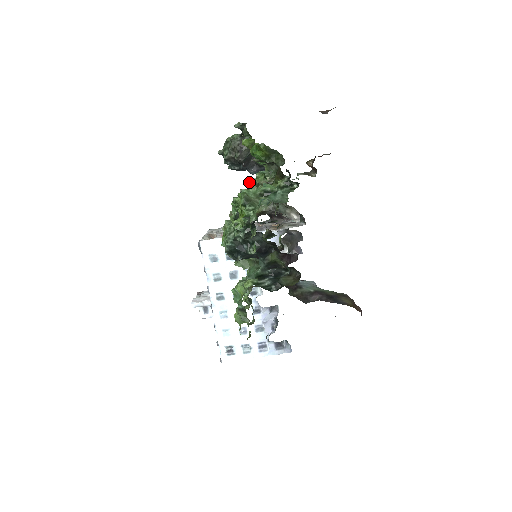
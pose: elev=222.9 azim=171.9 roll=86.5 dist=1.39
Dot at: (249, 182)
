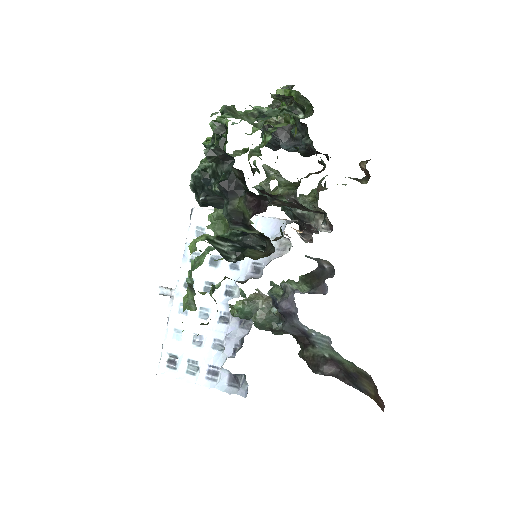
Dot at: occluded
